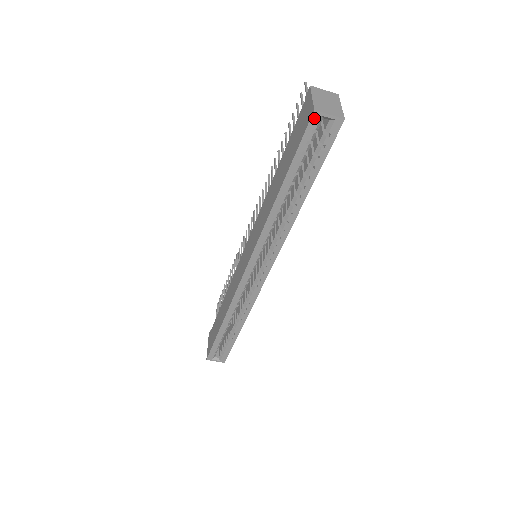
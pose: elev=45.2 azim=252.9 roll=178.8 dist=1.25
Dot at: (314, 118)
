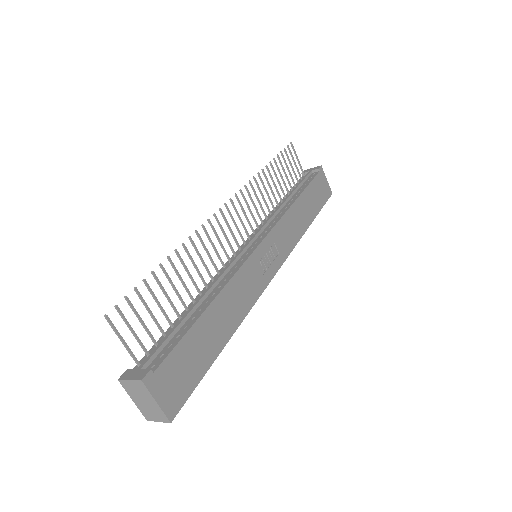
Dot at: occluded
